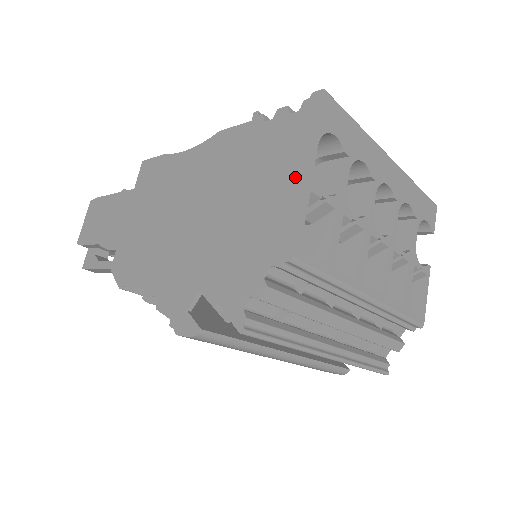
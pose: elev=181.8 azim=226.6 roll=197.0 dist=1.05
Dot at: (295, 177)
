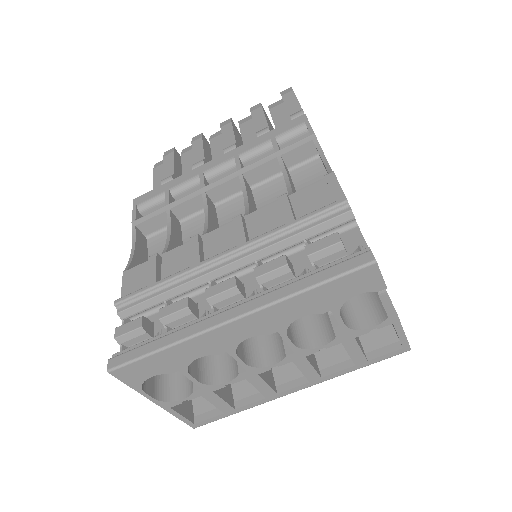
Dot at: occluded
